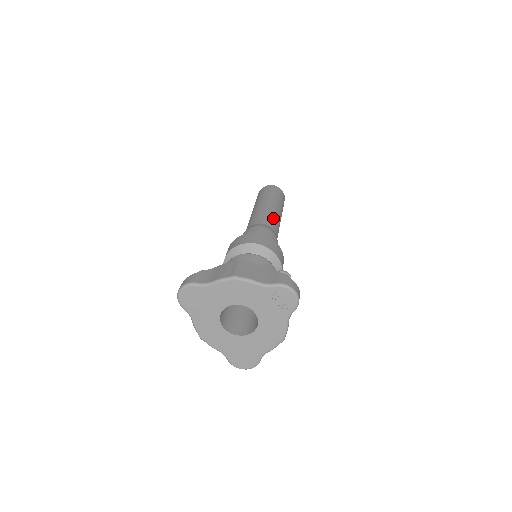
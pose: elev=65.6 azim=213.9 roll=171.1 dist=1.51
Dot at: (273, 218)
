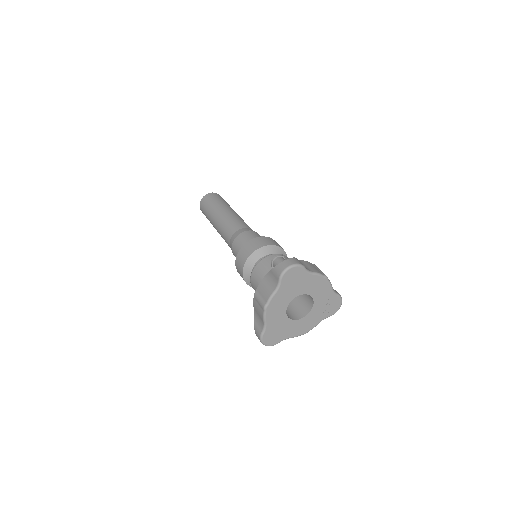
Dot at: occluded
